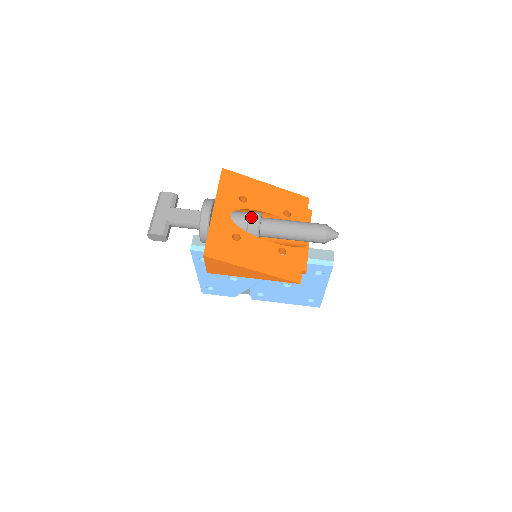
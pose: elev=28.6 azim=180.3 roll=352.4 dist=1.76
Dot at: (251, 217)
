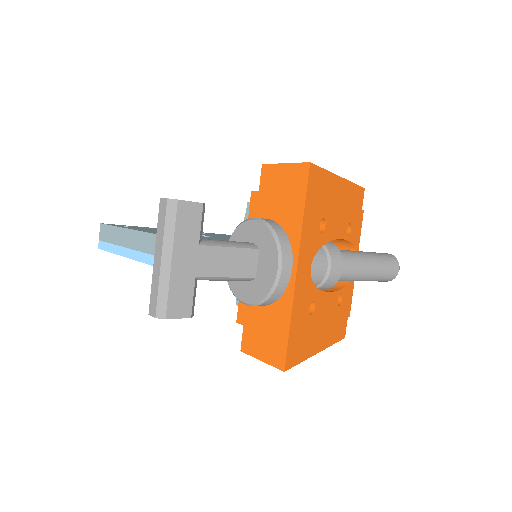
Dot at: (334, 267)
